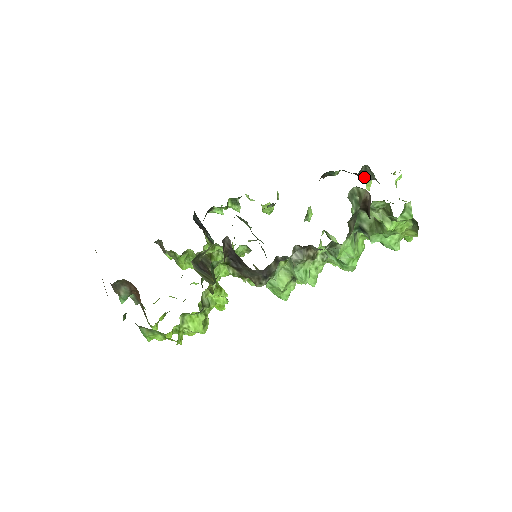
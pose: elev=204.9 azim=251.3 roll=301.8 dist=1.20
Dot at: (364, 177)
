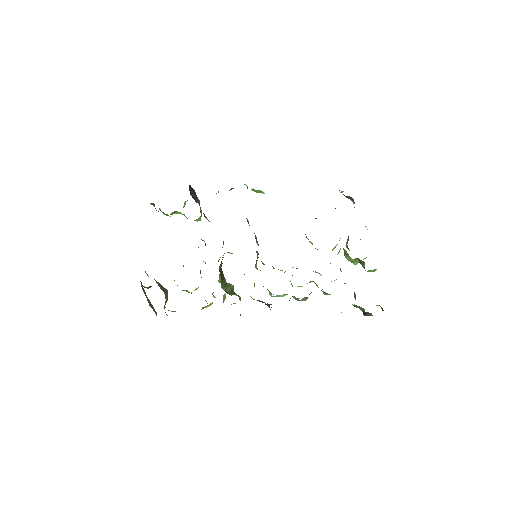
Dot at: (345, 196)
